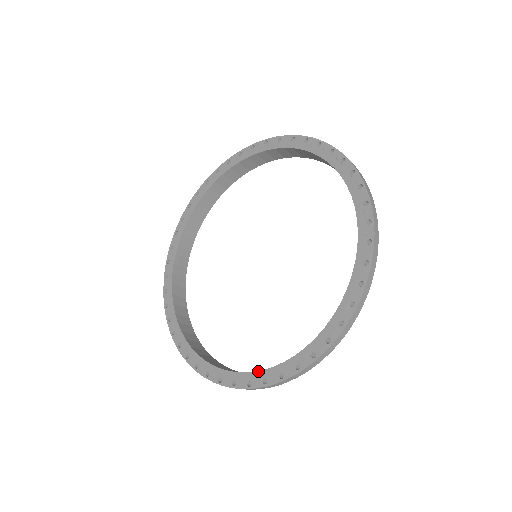
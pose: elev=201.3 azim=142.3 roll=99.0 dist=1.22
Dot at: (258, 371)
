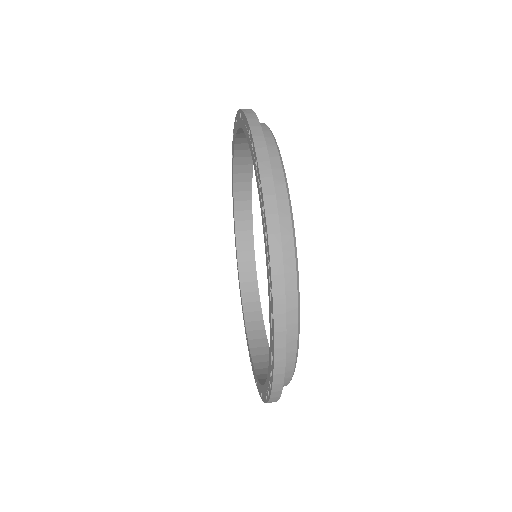
Dot at: (240, 290)
